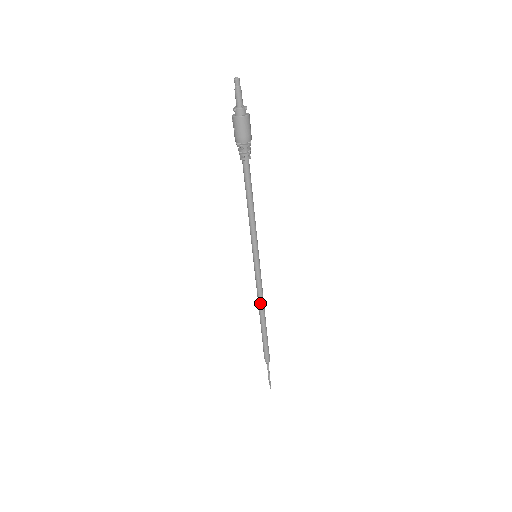
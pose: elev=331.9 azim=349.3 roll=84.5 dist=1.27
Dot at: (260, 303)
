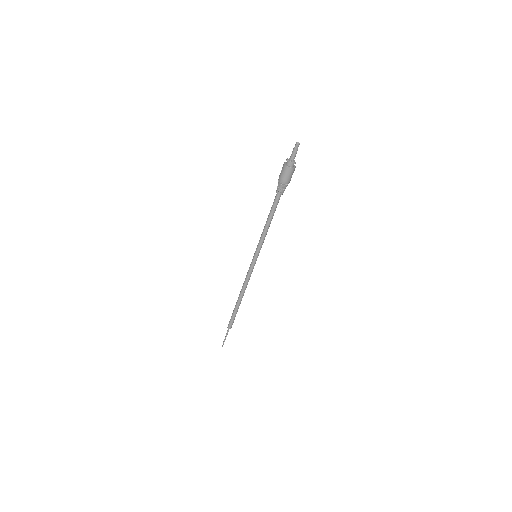
Dot at: (243, 287)
